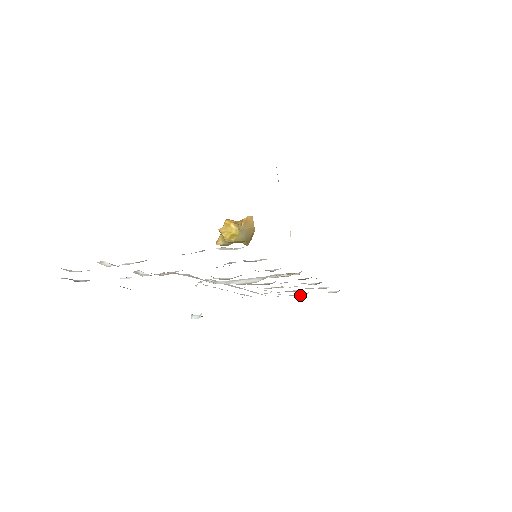
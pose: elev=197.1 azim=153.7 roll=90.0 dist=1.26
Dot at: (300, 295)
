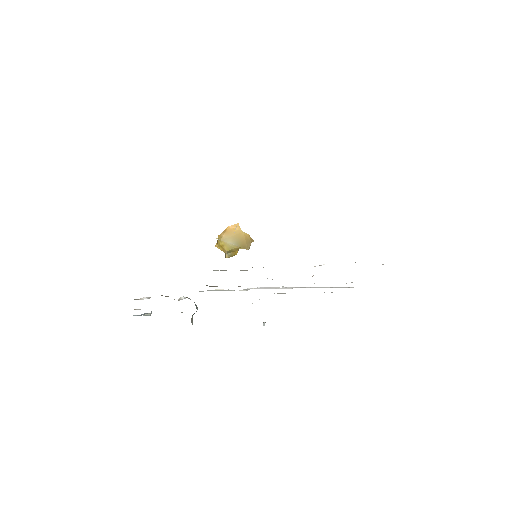
Dot at: occluded
